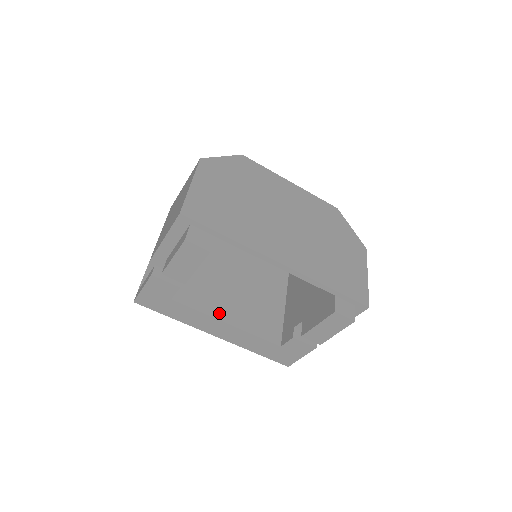
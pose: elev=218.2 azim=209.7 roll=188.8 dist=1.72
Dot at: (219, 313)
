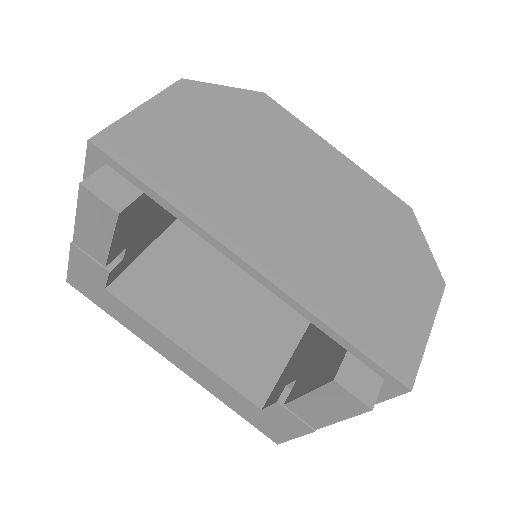
Dot at: (175, 329)
